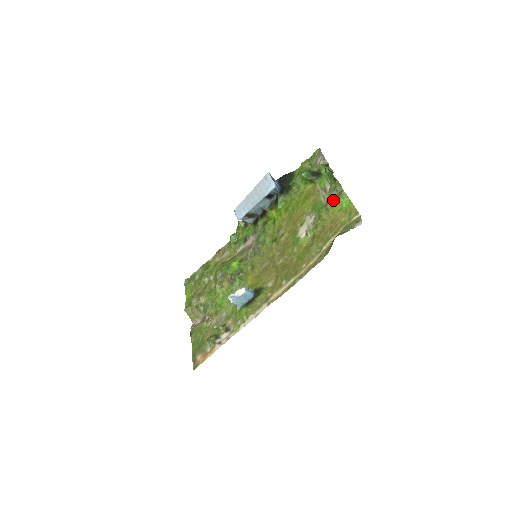
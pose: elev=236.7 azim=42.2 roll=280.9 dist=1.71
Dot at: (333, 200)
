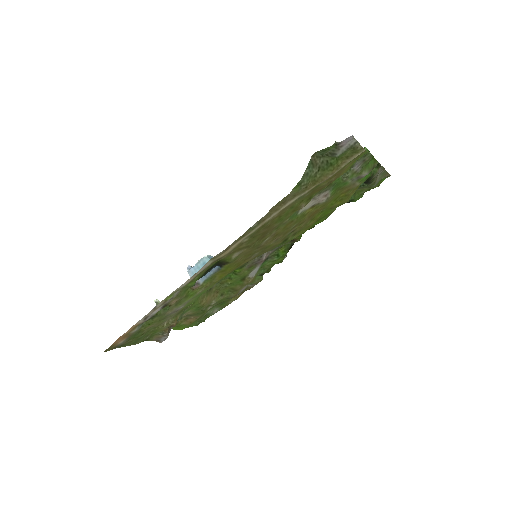
Dot at: (353, 165)
